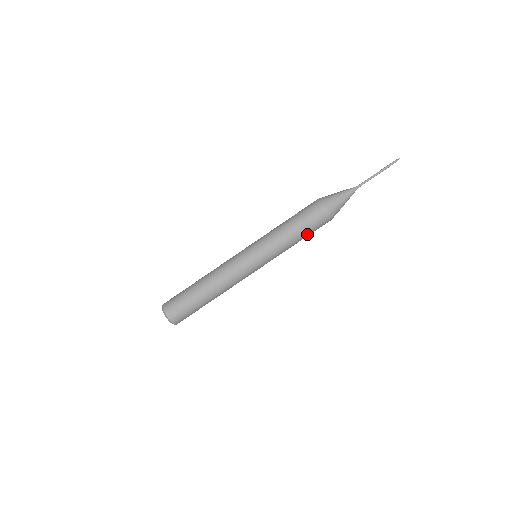
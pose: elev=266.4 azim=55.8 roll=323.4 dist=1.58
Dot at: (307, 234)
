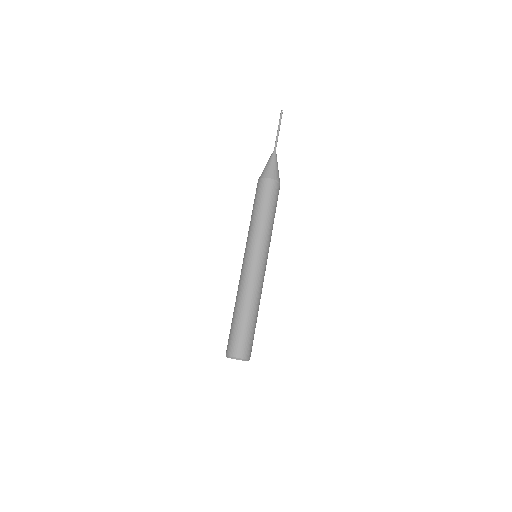
Dot at: (275, 210)
